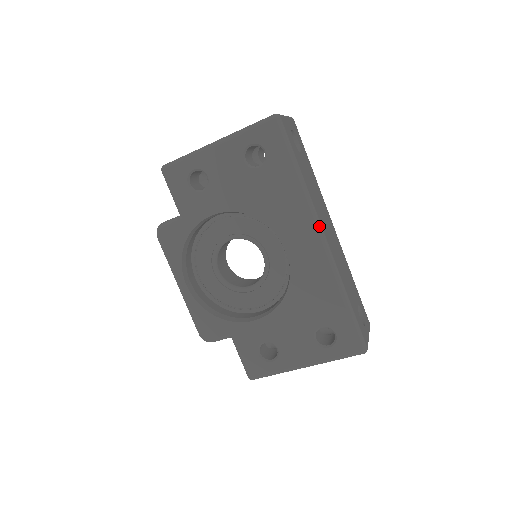
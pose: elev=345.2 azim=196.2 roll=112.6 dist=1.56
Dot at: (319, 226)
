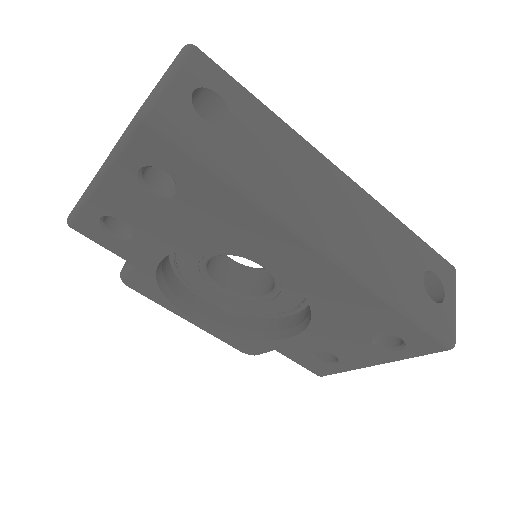
Dot at: (310, 240)
